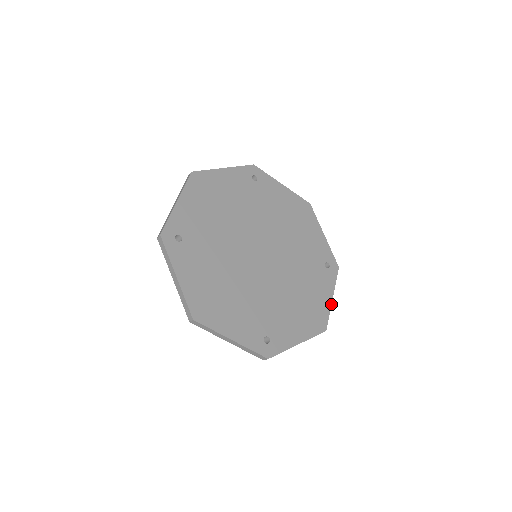
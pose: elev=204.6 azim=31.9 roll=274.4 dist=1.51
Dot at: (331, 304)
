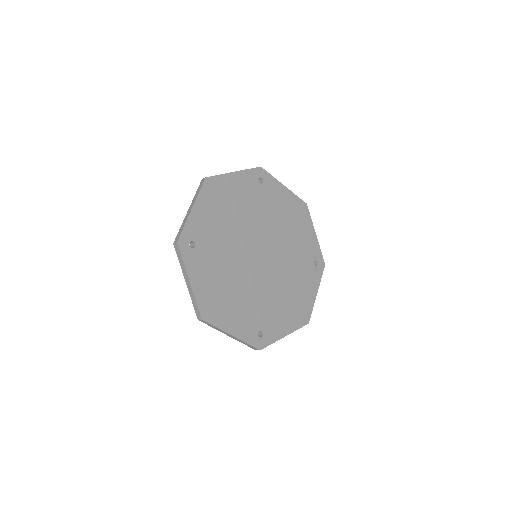
Dot at: (315, 299)
